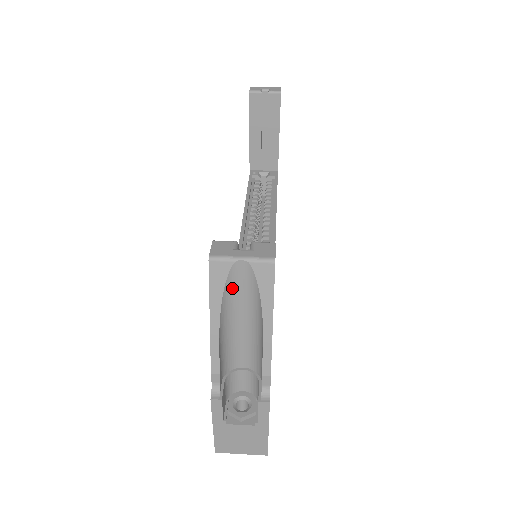
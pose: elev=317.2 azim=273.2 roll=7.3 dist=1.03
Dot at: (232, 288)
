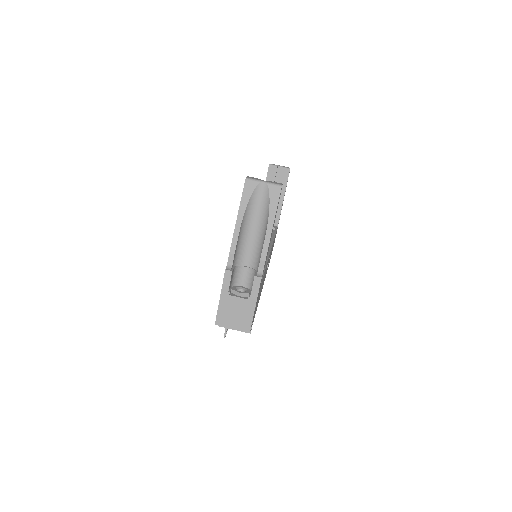
Dot at: (254, 200)
